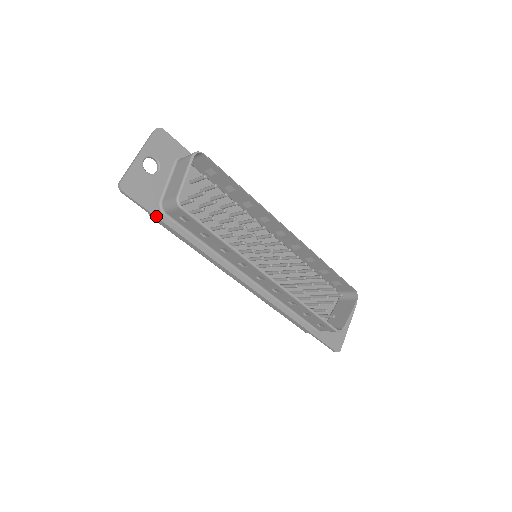
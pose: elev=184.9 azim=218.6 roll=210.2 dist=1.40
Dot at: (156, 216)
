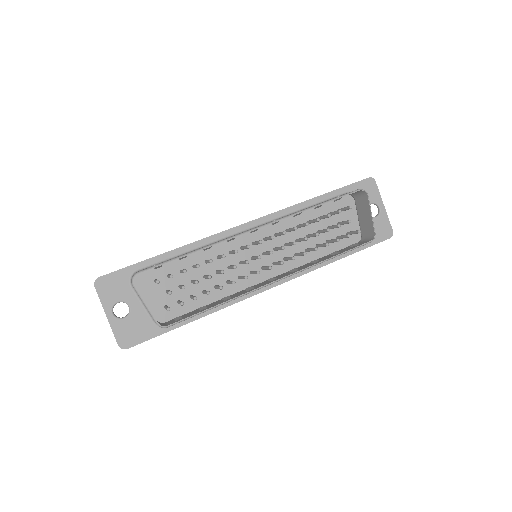
Dot at: occluded
